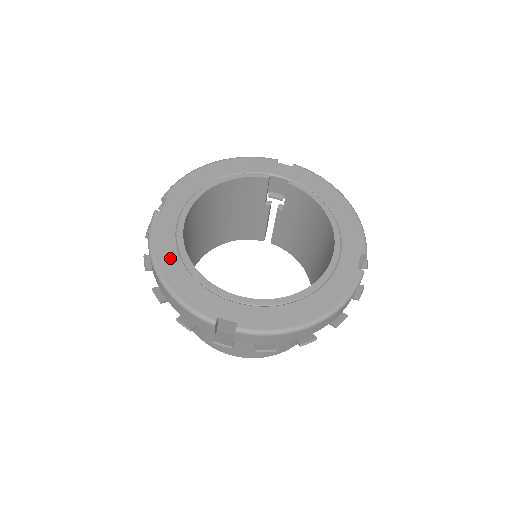
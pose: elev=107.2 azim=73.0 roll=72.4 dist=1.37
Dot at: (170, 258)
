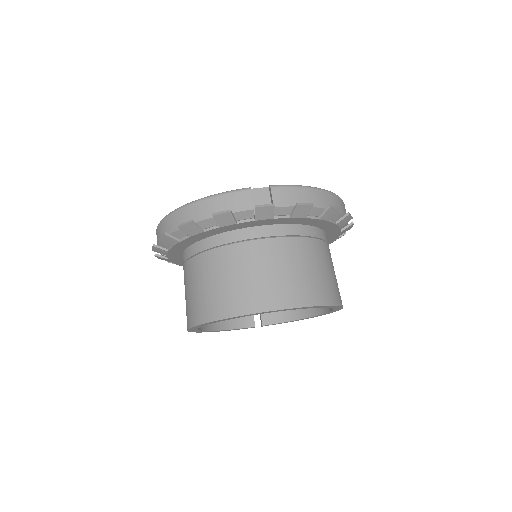
Dot at: occluded
